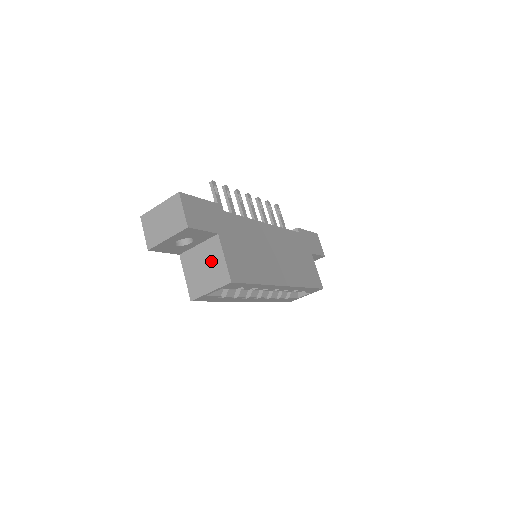
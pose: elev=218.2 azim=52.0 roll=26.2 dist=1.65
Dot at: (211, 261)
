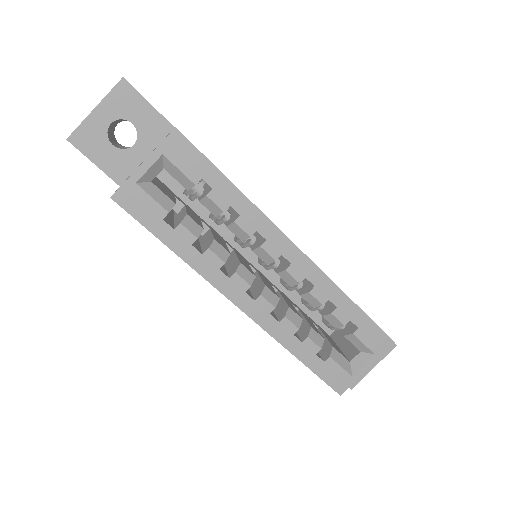
Dot at: occluded
